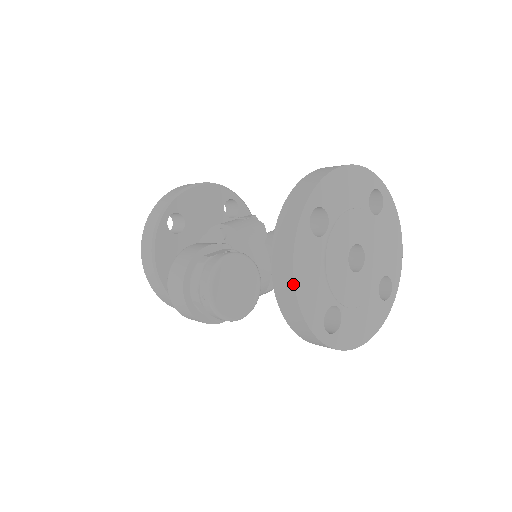
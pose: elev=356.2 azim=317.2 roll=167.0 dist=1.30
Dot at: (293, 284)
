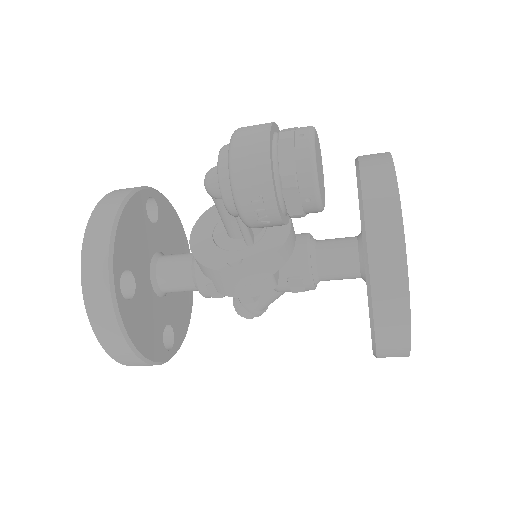
Dot at: (394, 175)
